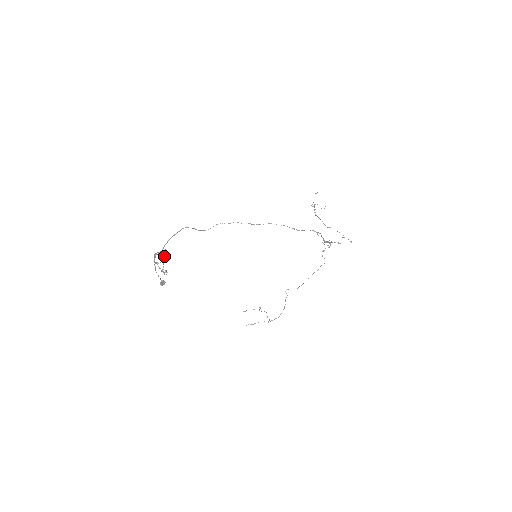
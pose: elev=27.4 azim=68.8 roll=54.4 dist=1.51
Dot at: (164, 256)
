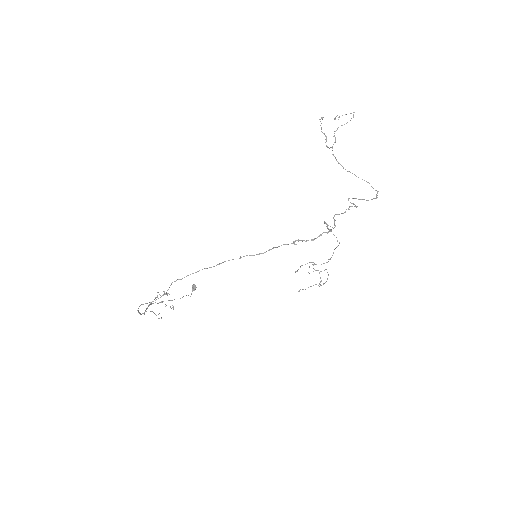
Dot at: occluded
